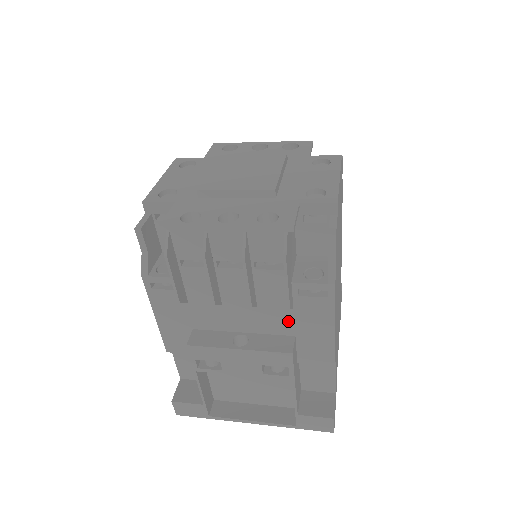
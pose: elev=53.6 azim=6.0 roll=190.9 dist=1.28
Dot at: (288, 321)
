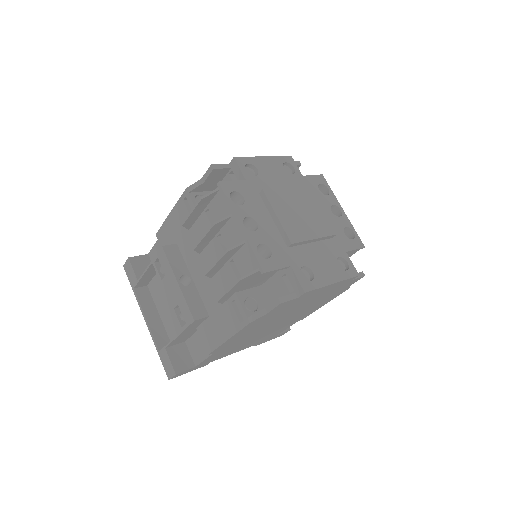
Dot at: (214, 305)
